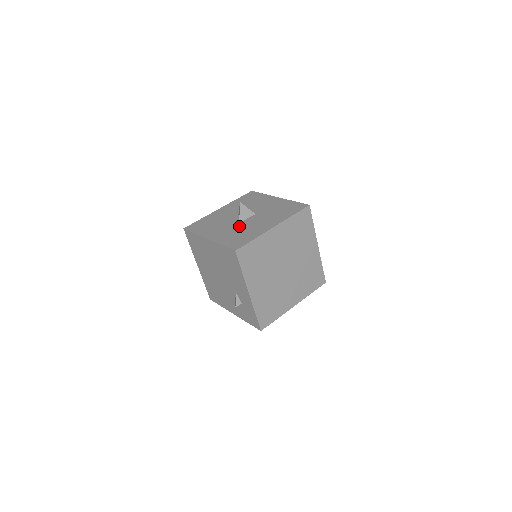
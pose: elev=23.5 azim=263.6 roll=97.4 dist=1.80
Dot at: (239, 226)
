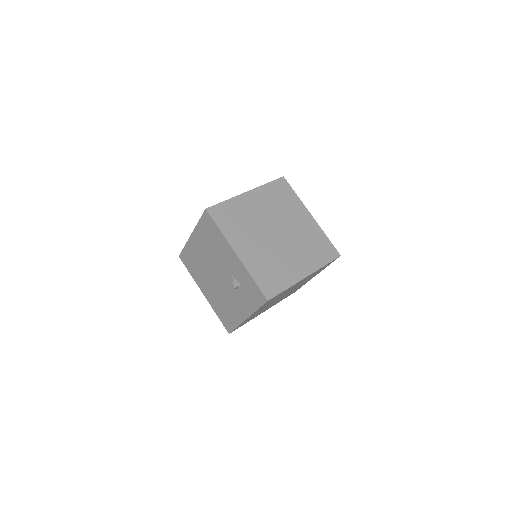
Dot at: occluded
